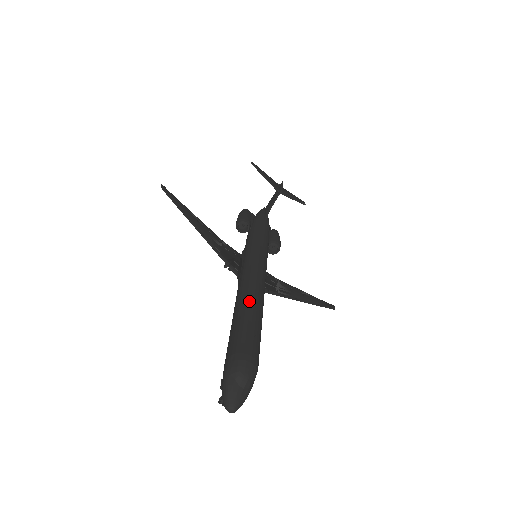
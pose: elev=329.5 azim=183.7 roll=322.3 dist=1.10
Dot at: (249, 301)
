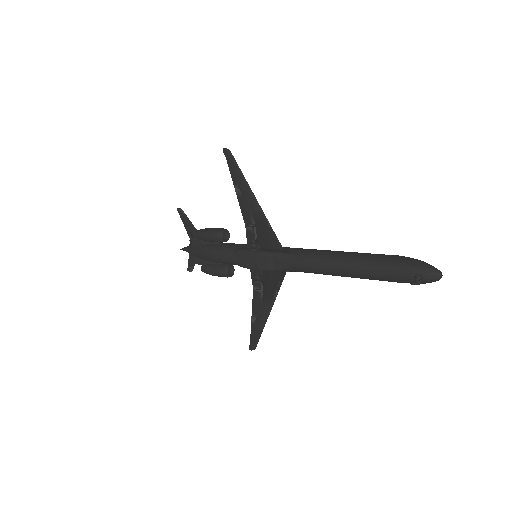
Dot at: occluded
